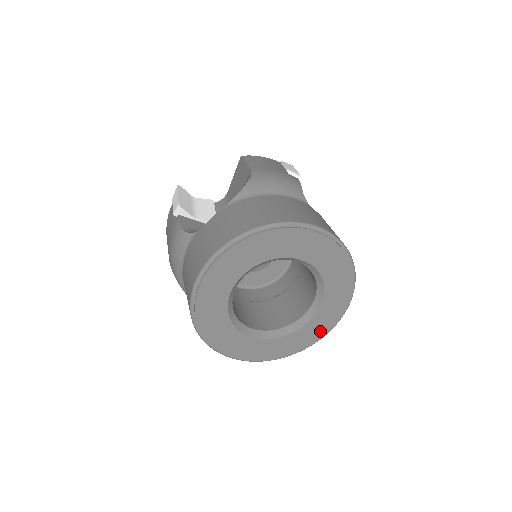
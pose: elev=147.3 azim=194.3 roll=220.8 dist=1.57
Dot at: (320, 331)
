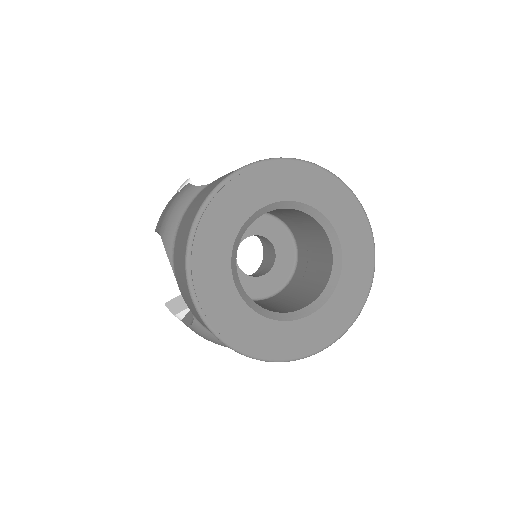
Dot at: (326, 333)
